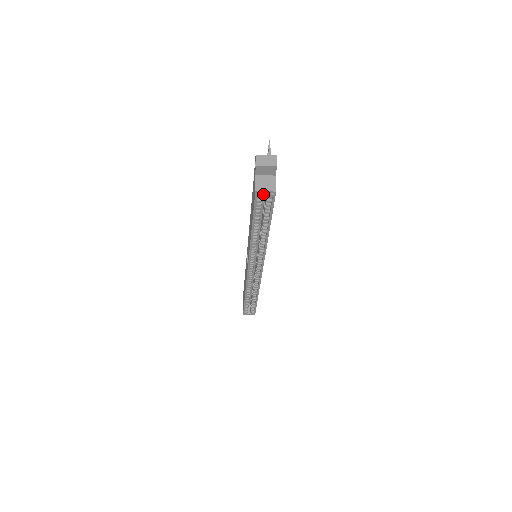
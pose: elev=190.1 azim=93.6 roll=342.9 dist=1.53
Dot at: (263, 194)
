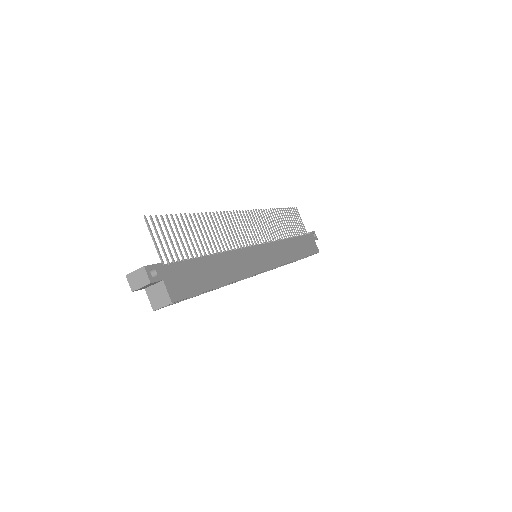
Dot at: occluded
